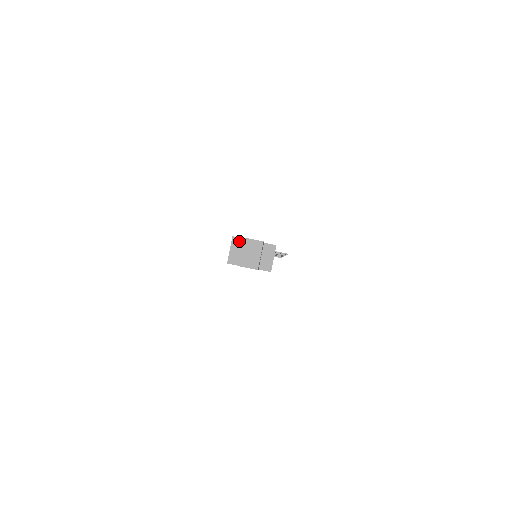
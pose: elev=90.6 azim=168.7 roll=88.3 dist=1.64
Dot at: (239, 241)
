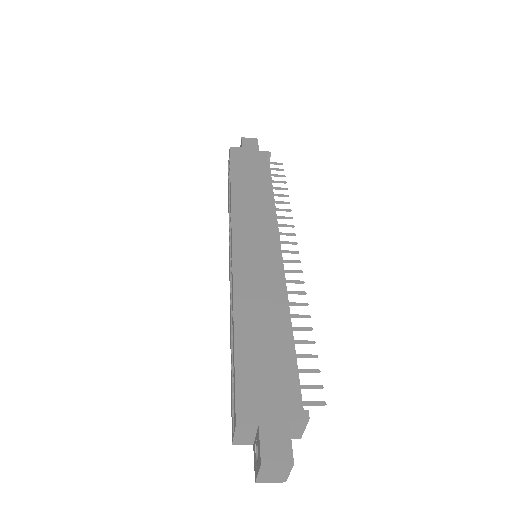
Dot at: (248, 428)
